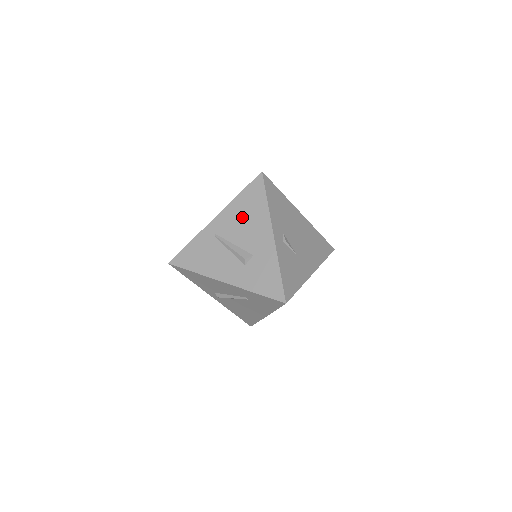
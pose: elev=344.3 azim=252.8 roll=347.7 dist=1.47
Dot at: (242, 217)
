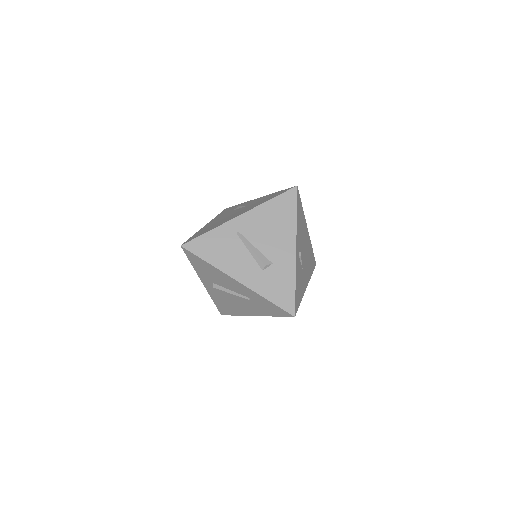
Dot at: (269, 223)
